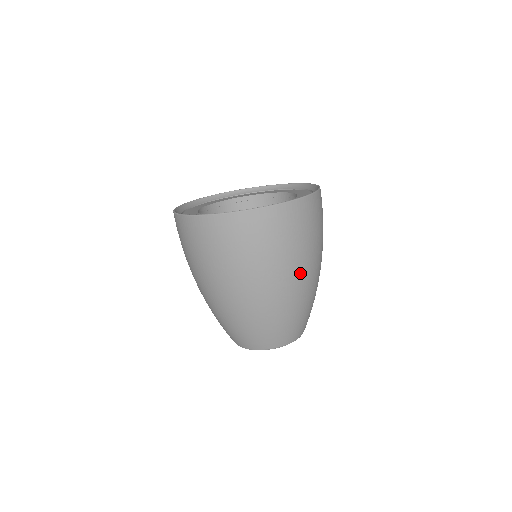
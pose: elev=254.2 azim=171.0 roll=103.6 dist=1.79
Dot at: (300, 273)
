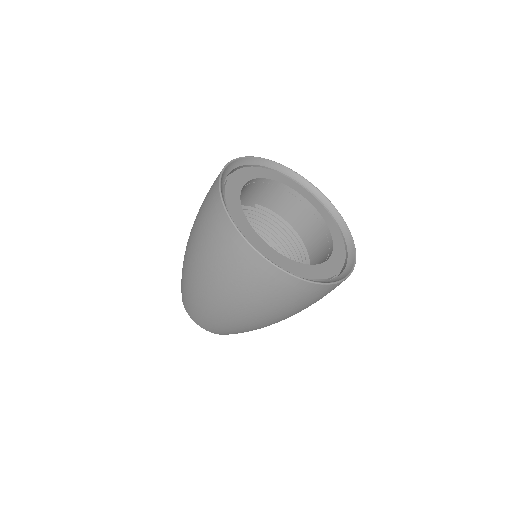
Dot at: (227, 302)
